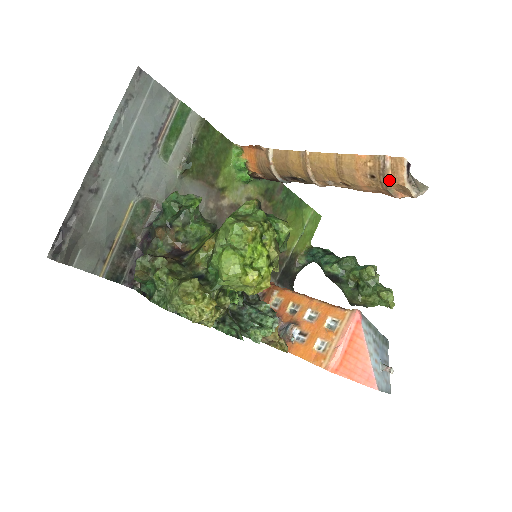
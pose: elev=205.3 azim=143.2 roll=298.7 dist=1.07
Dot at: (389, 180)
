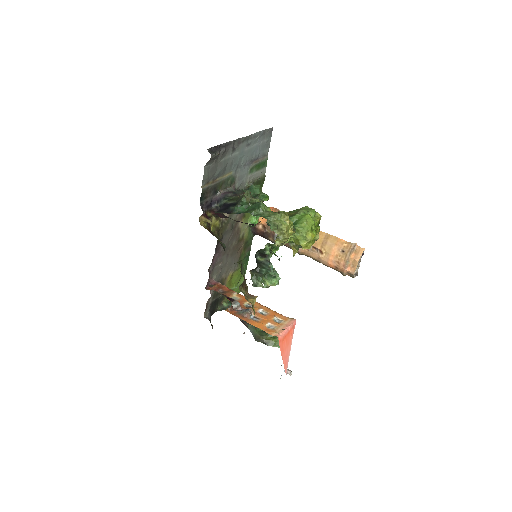
Dot at: (352, 256)
